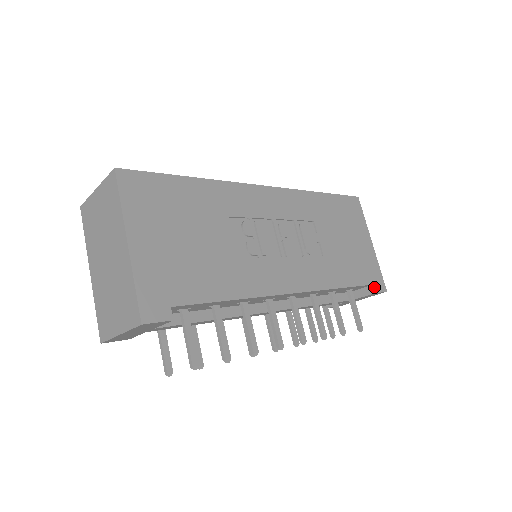
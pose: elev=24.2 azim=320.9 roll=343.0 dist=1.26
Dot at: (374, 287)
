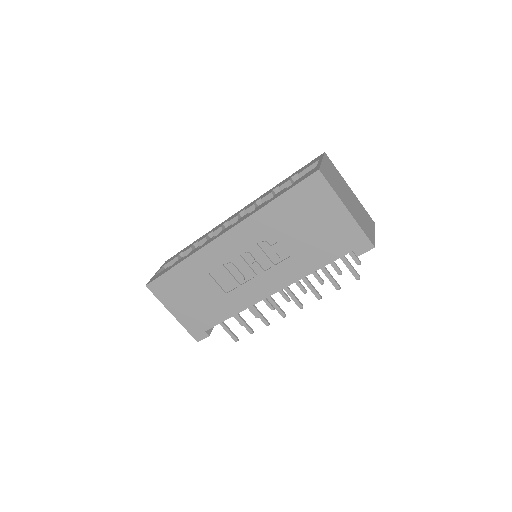
Dot at: (356, 252)
